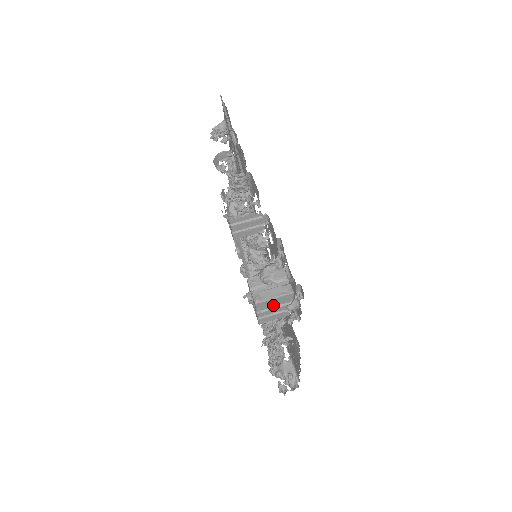
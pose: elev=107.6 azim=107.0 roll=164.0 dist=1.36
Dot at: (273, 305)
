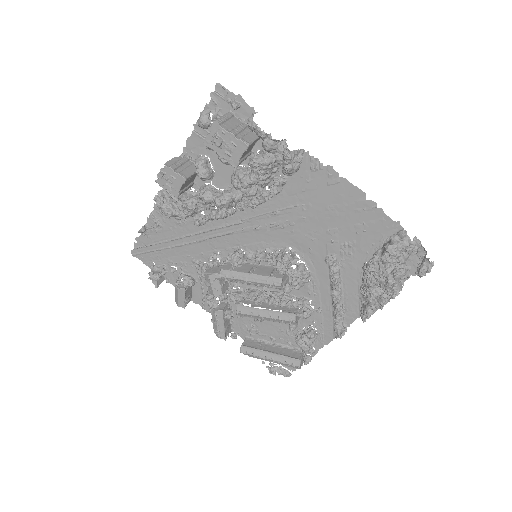
Dot at: (233, 127)
